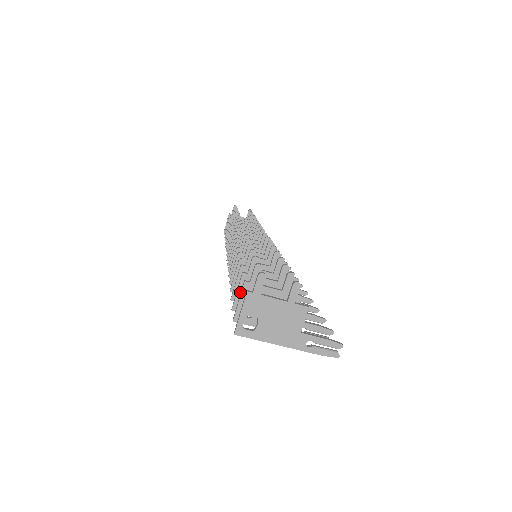
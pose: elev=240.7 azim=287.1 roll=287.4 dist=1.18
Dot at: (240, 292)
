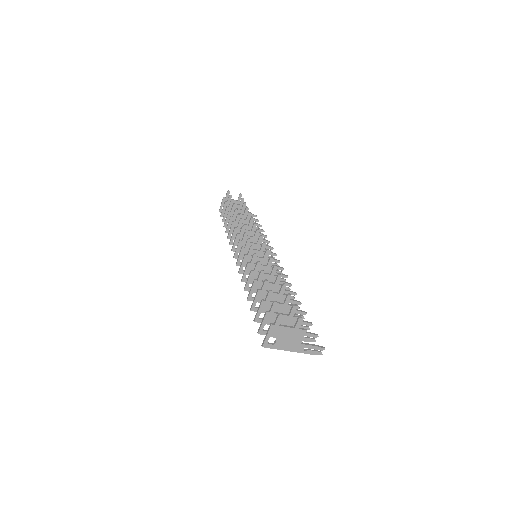
Dot at: (260, 311)
